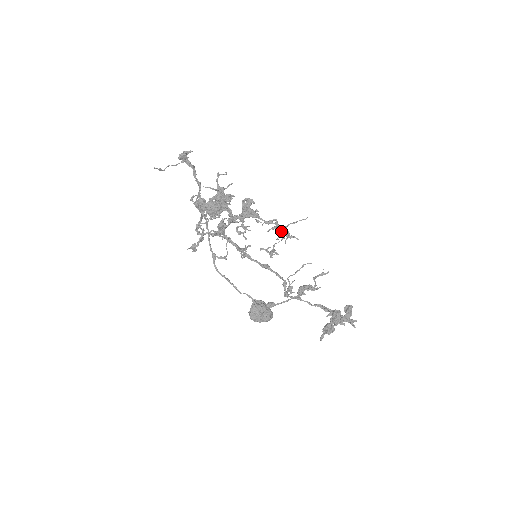
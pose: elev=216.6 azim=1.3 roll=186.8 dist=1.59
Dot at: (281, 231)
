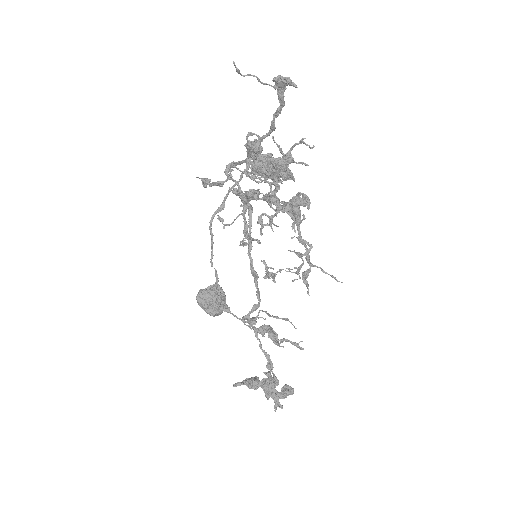
Dot at: occluded
